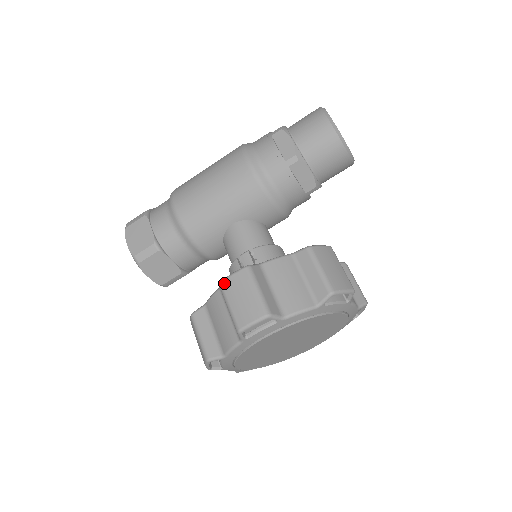
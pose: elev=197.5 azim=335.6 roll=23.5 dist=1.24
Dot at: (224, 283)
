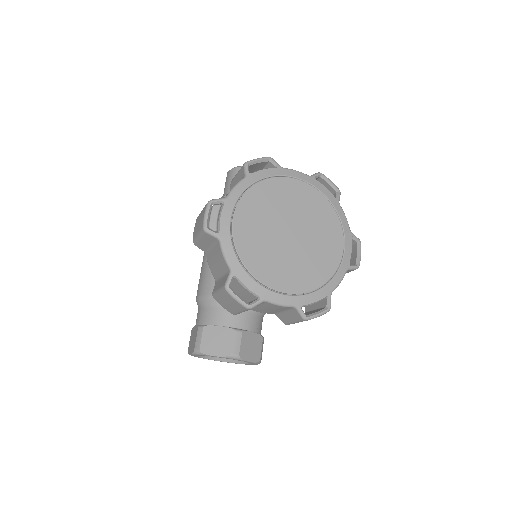
Dot at: (193, 238)
